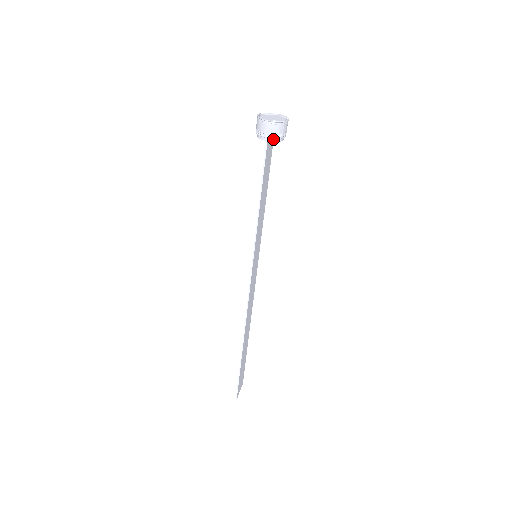
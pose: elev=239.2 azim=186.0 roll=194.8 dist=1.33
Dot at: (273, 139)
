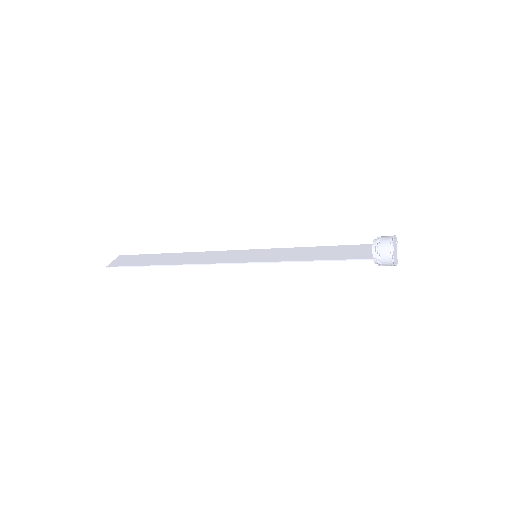
Dot at: (377, 262)
